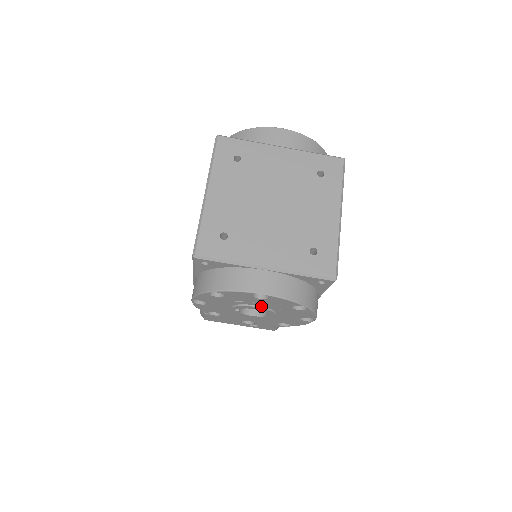
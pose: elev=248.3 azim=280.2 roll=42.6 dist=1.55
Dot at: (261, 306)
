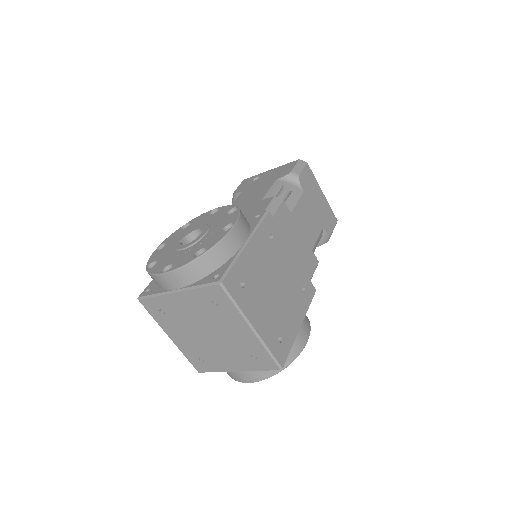
Dot at: occluded
